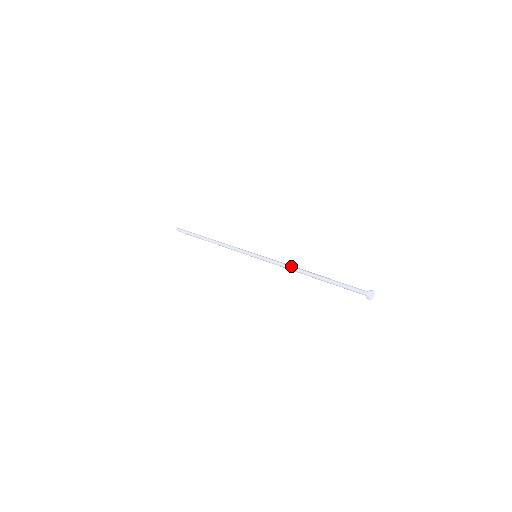
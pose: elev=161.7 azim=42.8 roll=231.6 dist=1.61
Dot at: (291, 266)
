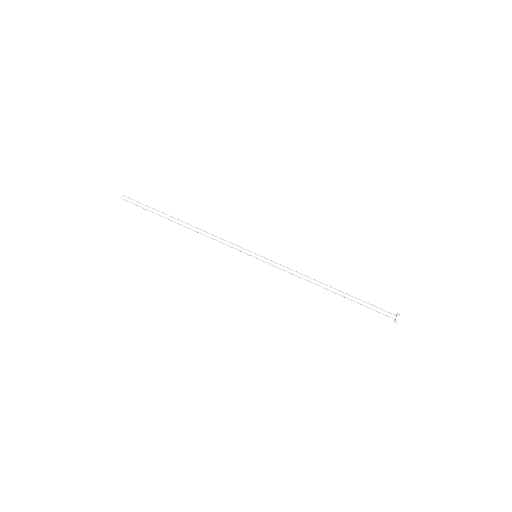
Dot at: (306, 276)
